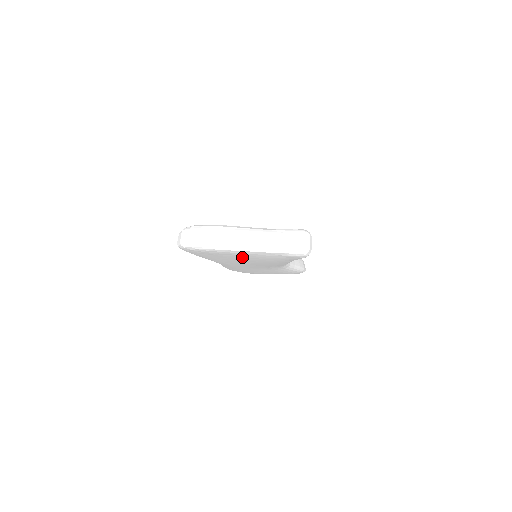
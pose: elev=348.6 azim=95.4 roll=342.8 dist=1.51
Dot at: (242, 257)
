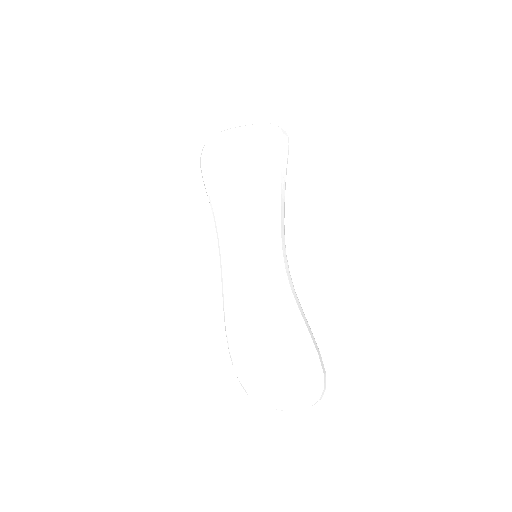
Dot at: (234, 156)
